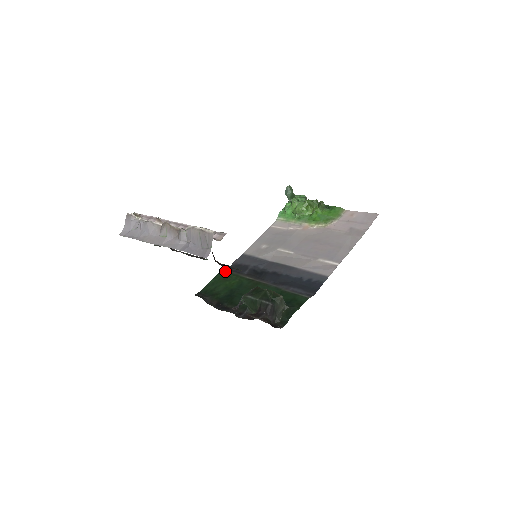
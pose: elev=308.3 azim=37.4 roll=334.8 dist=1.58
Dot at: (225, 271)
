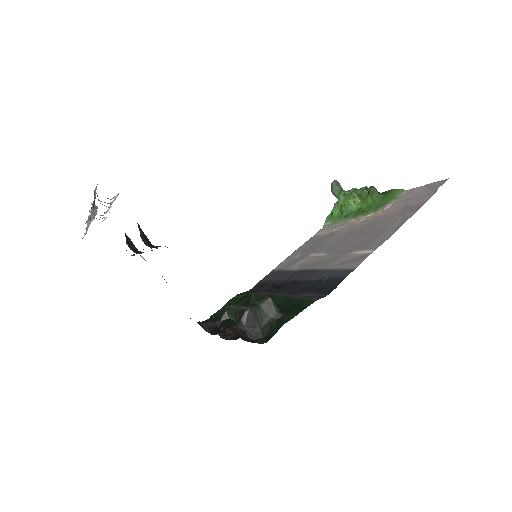
Dot at: (244, 292)
